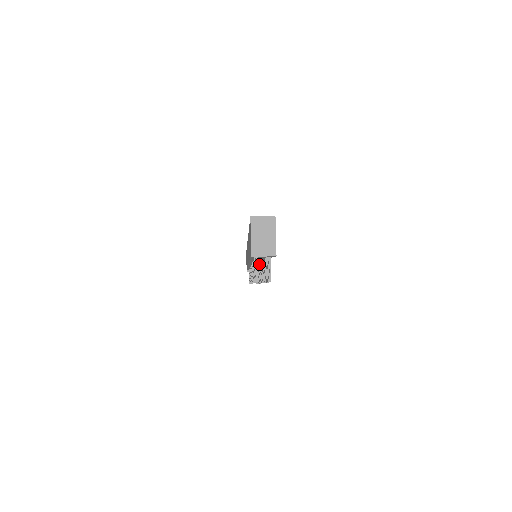
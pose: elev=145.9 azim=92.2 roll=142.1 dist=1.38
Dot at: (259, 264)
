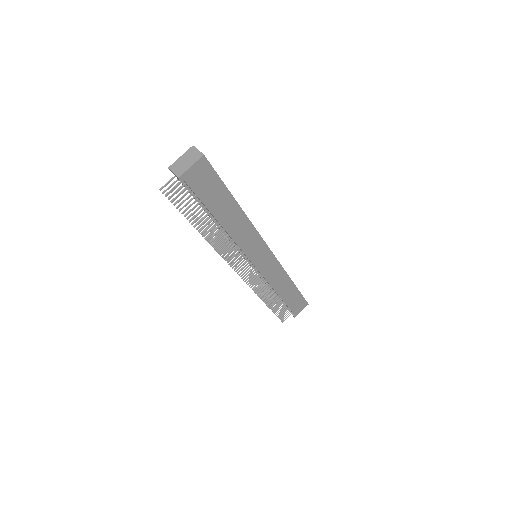
Dot at: (230, 240)
